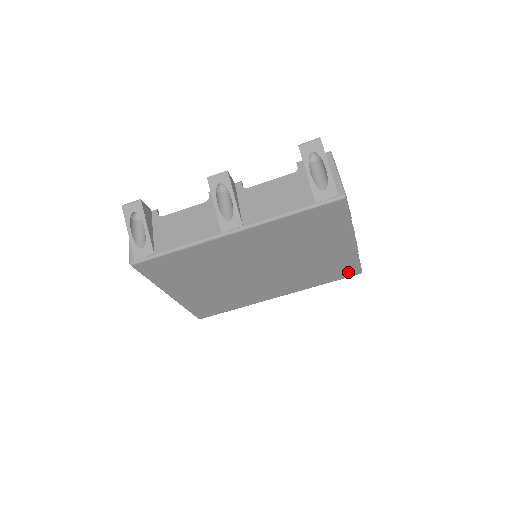
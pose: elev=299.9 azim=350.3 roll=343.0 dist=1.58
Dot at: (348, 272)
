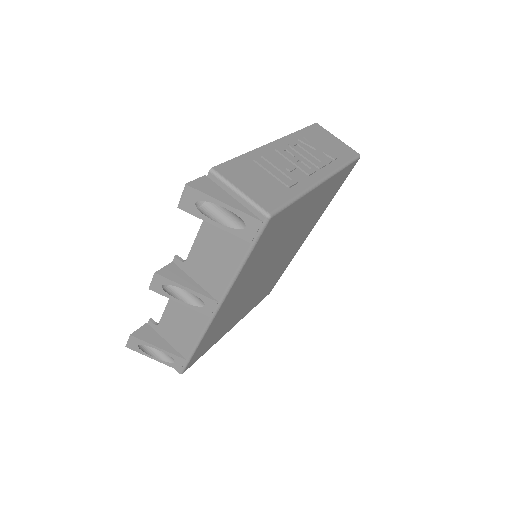
Dot at: (347, 173)
